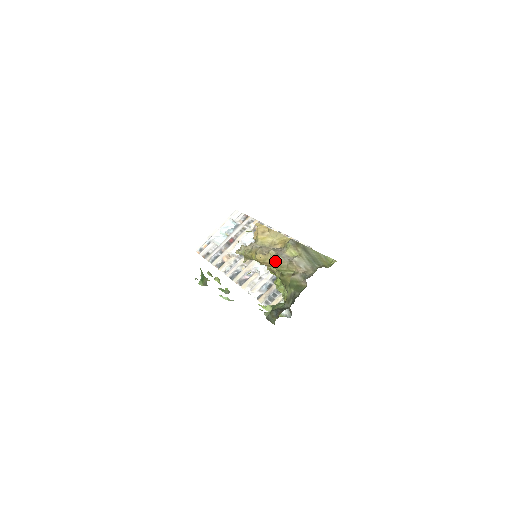
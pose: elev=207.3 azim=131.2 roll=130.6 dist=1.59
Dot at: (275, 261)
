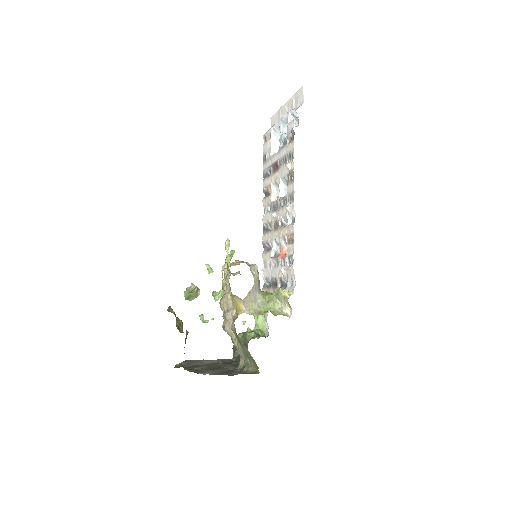
Dot at: (224, 330)
